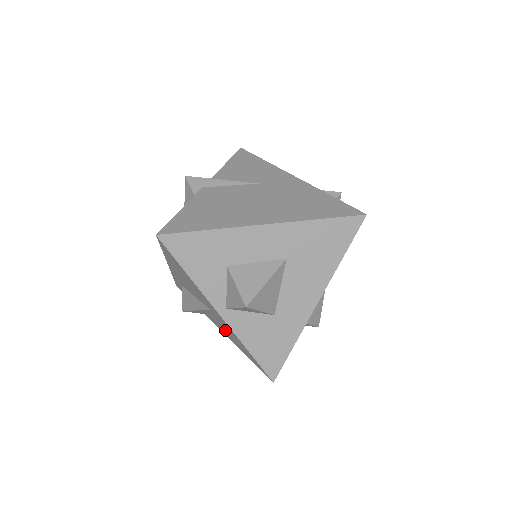
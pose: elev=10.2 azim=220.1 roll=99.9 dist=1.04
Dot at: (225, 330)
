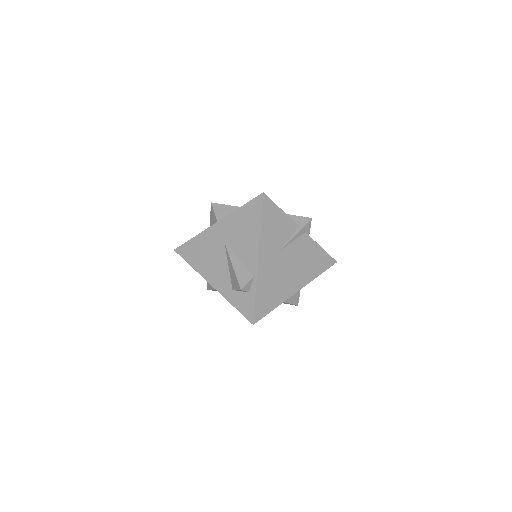
Dot at: (243, 238)
